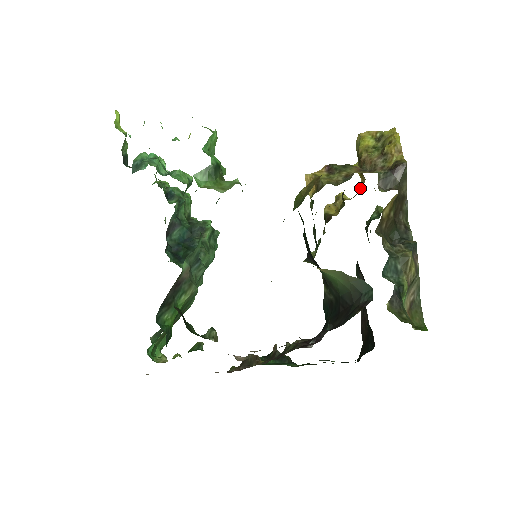
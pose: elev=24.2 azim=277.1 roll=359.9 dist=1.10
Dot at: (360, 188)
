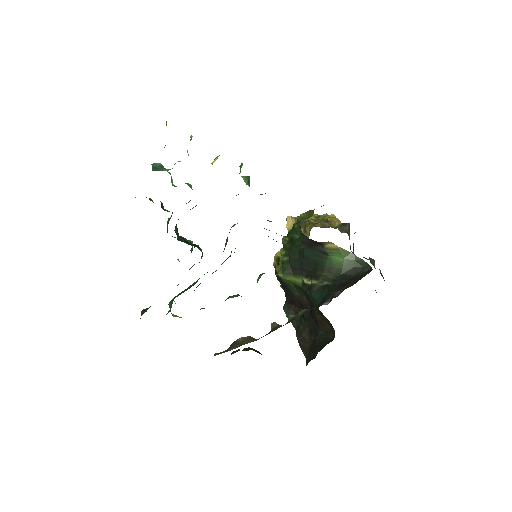
Dot at: occluded
